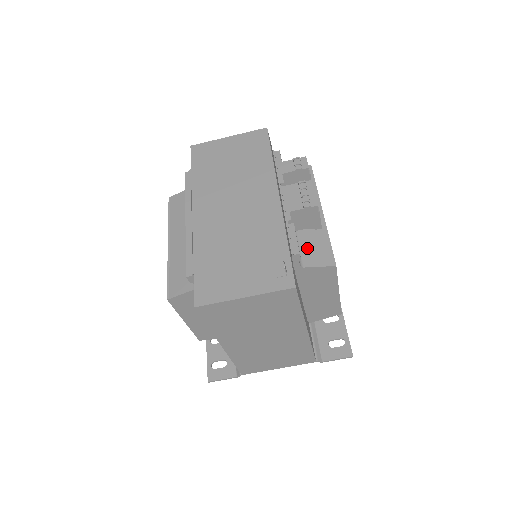
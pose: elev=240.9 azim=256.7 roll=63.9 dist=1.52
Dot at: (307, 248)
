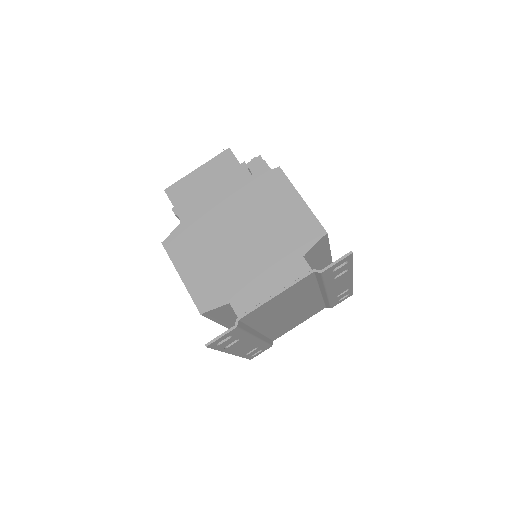
Dot at: occluded
